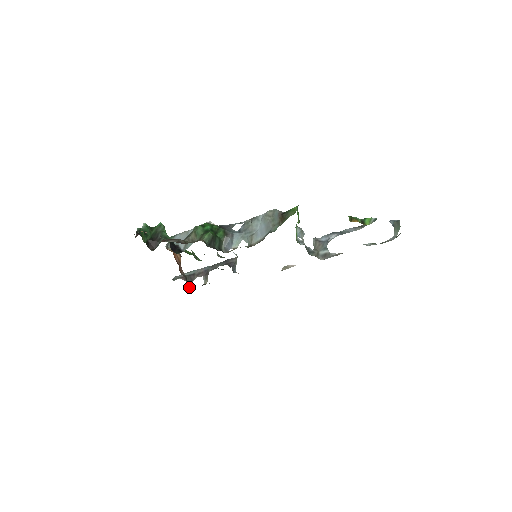
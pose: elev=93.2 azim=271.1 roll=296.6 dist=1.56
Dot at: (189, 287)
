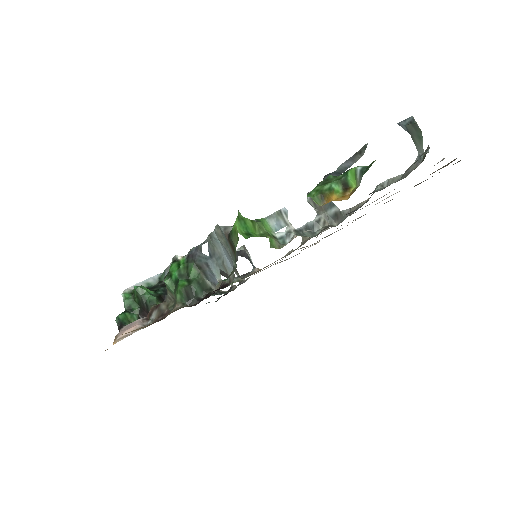
Dot at: occluded
